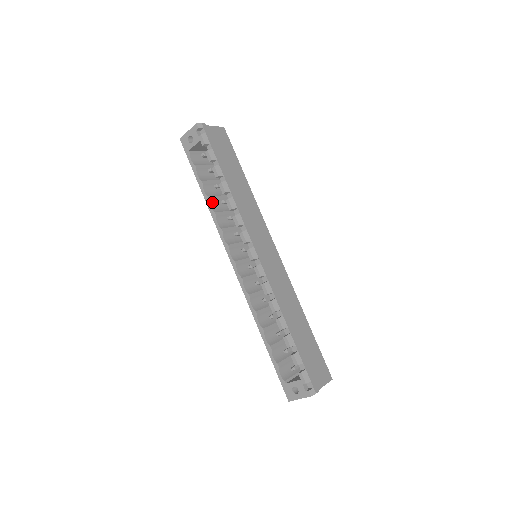
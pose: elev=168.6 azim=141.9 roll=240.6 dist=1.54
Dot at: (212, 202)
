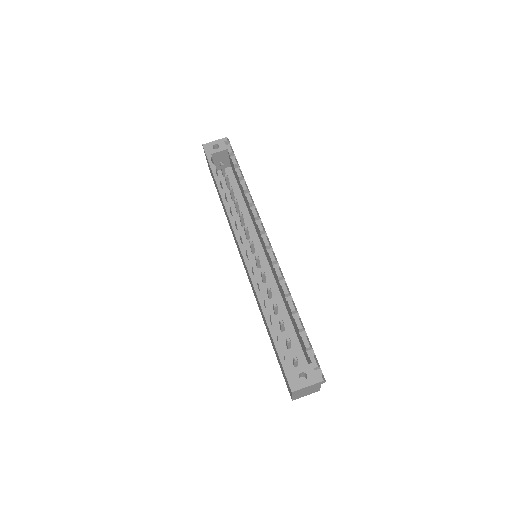
Dot at: (225, 197)
